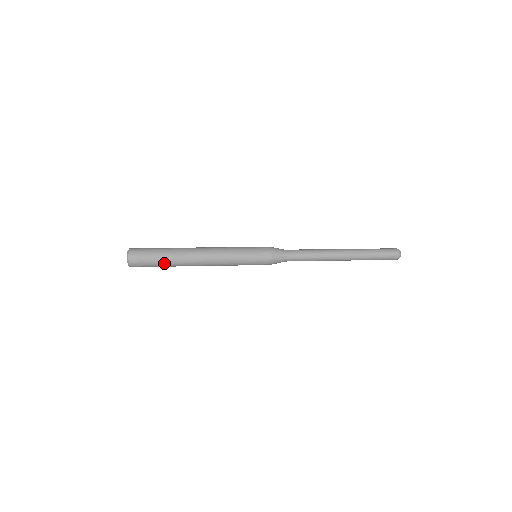
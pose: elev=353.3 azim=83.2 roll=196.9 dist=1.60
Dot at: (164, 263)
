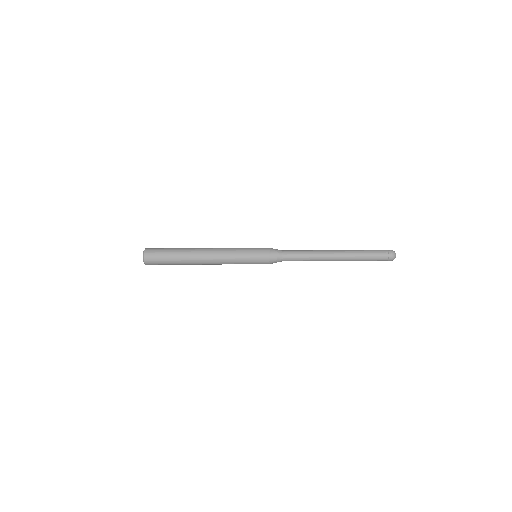
Dot at: (173, 255)
